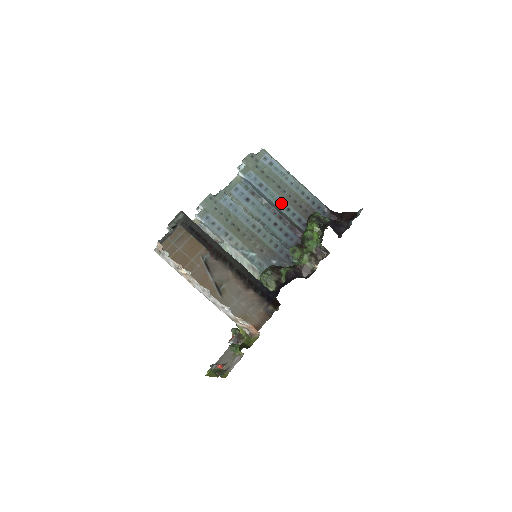
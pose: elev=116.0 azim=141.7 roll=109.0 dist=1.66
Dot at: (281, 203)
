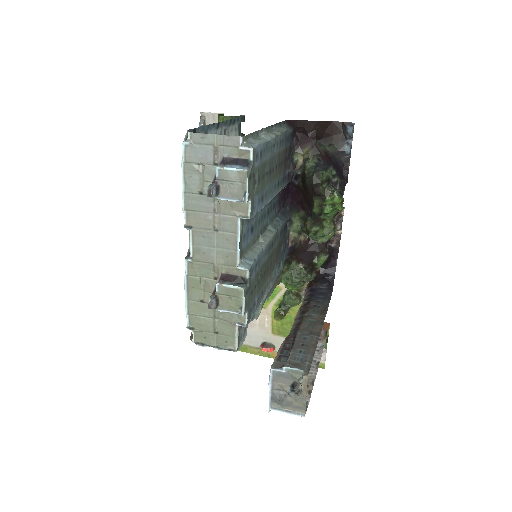
Dot at: (274, 187)
